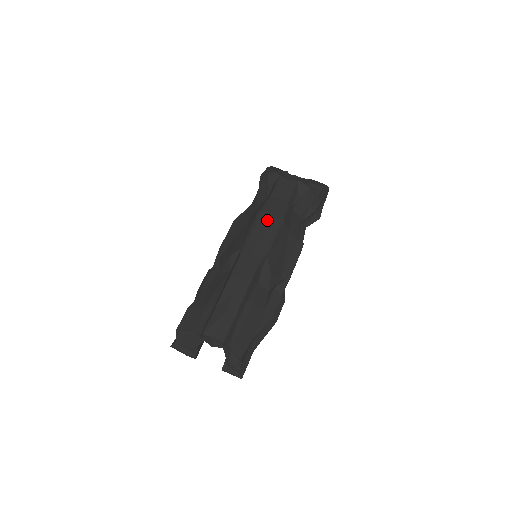
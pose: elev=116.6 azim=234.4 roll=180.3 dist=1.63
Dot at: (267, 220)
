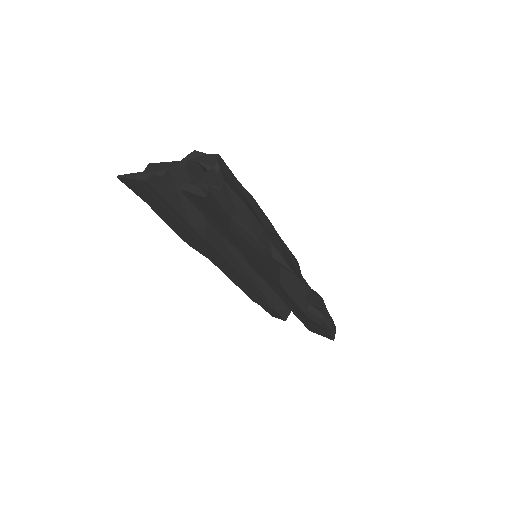
Dot at: occluded
